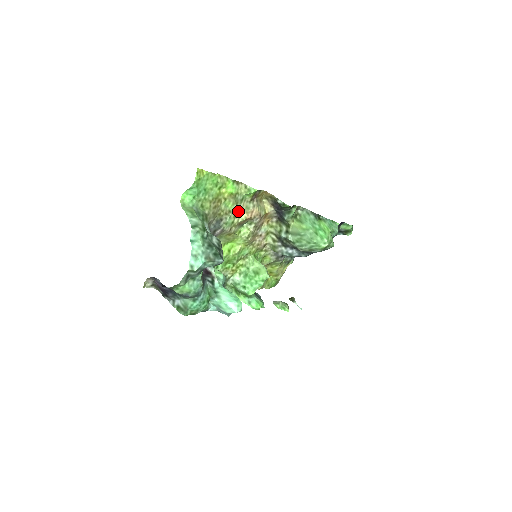
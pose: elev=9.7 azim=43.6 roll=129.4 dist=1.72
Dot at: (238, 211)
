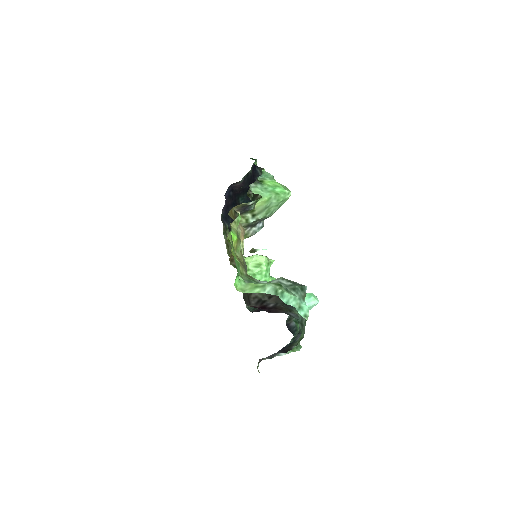
Dot at: occluded
